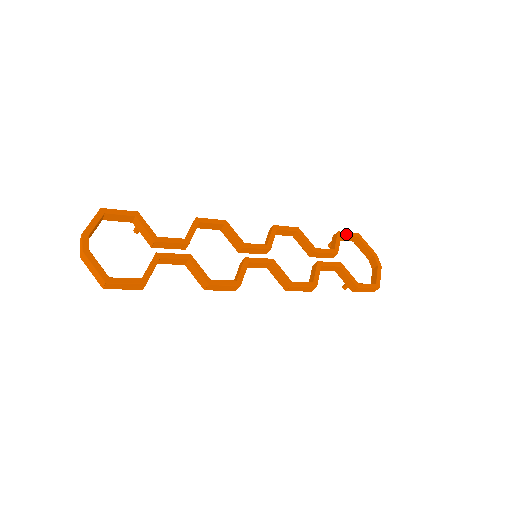
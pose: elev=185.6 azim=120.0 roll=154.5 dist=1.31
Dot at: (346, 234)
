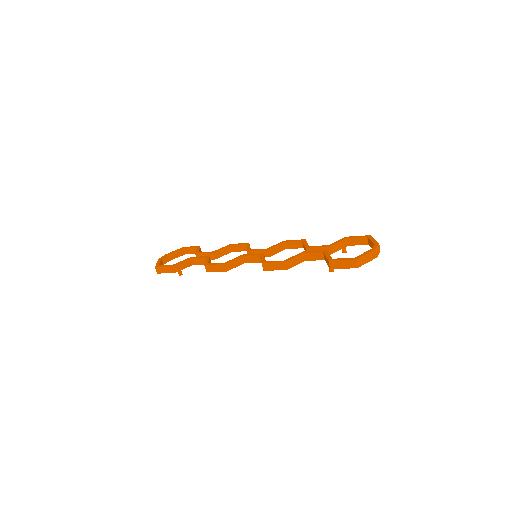
Dot at: (353, 237)
